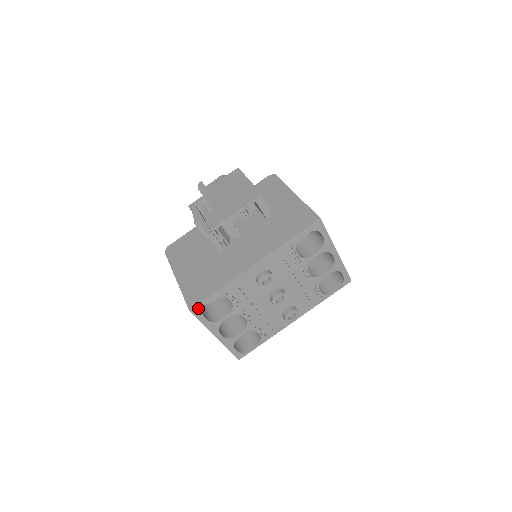
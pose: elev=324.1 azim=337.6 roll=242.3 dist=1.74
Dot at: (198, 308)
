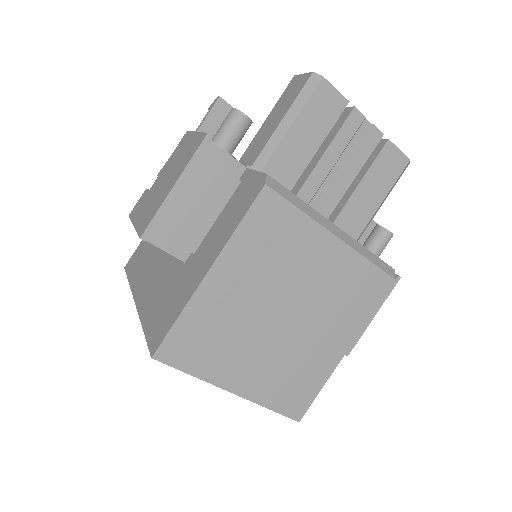
Dot at: occluded
